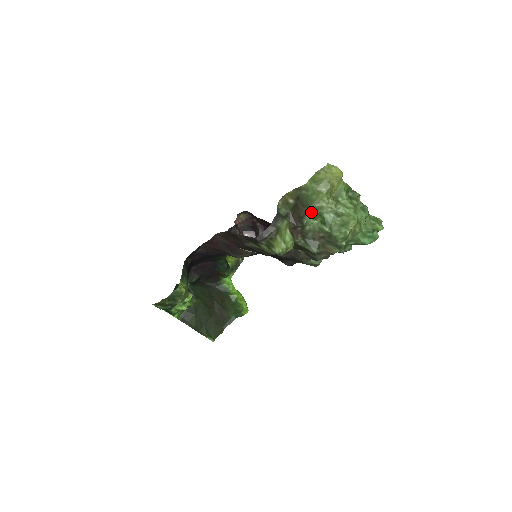
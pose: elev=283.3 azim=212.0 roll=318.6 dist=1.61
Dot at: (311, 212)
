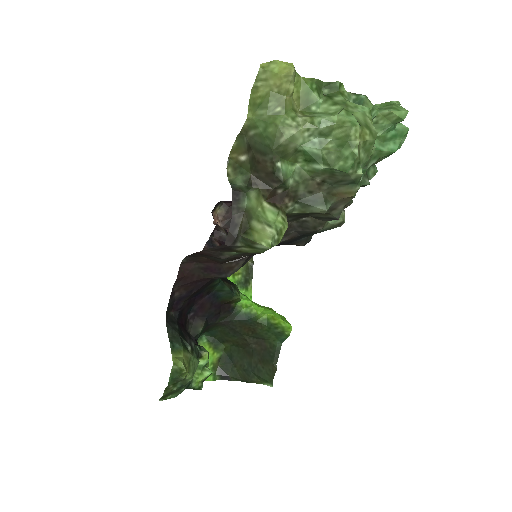
Dot at: (281, 156)
